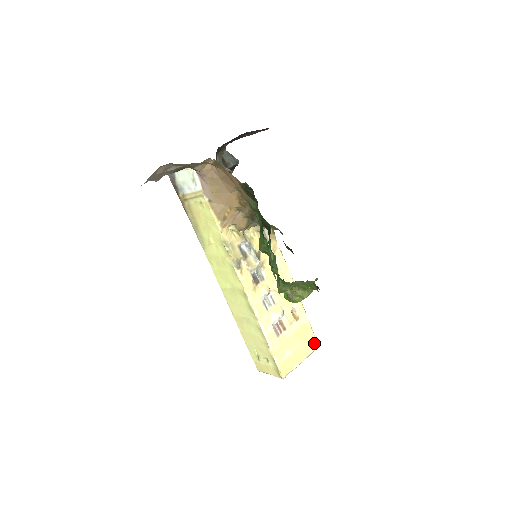
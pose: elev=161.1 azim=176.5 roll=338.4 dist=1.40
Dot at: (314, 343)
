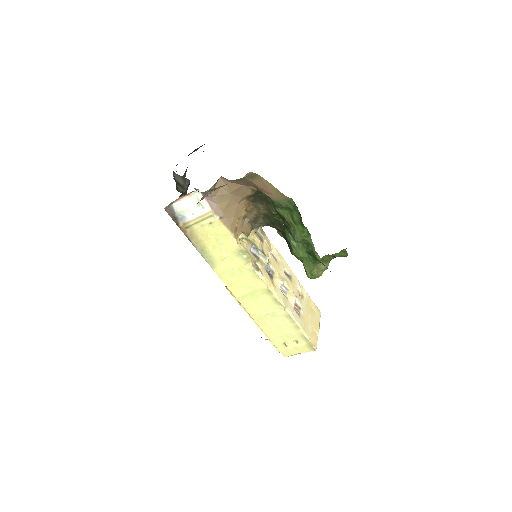
Dot at: (318, 311)
